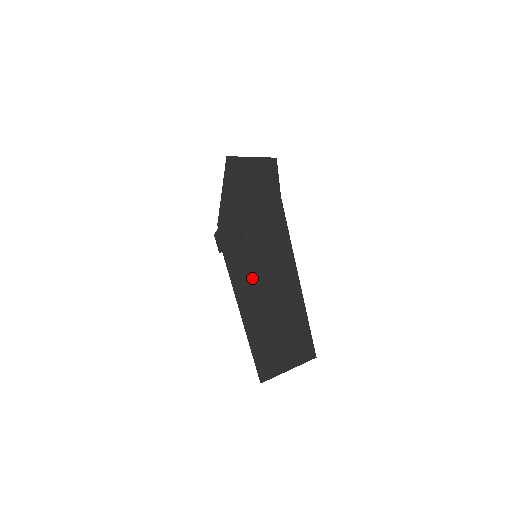
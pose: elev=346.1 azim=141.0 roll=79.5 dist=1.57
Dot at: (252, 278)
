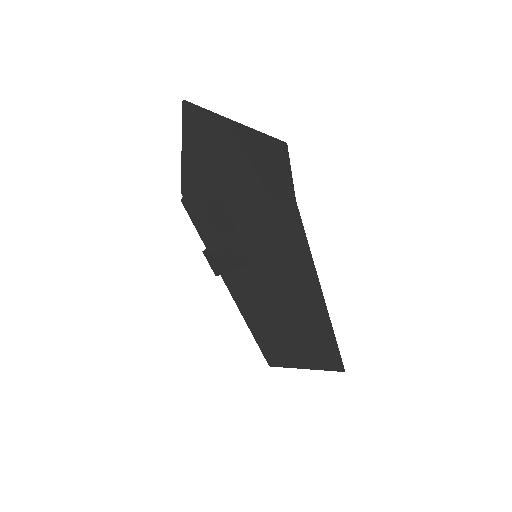
Dot at: (250, 274)
